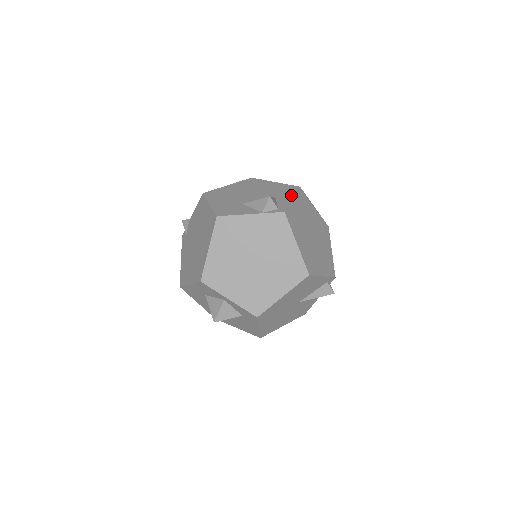
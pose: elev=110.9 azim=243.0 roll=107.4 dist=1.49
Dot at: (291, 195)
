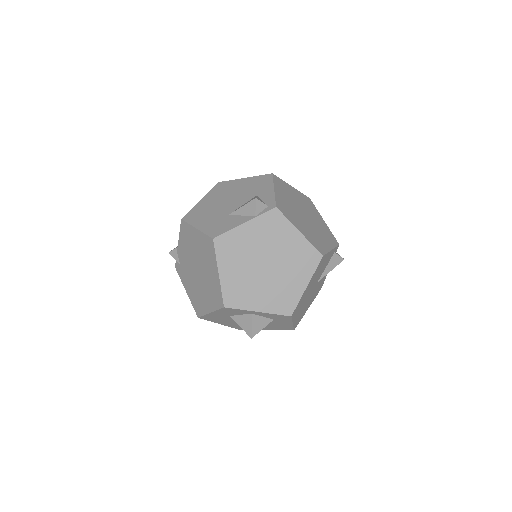
Dot at: (270, 186)
